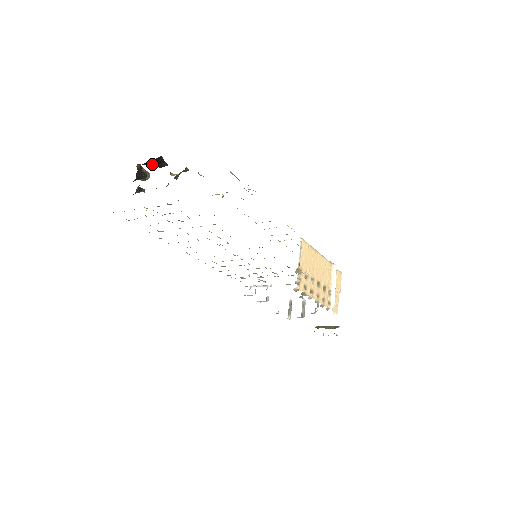
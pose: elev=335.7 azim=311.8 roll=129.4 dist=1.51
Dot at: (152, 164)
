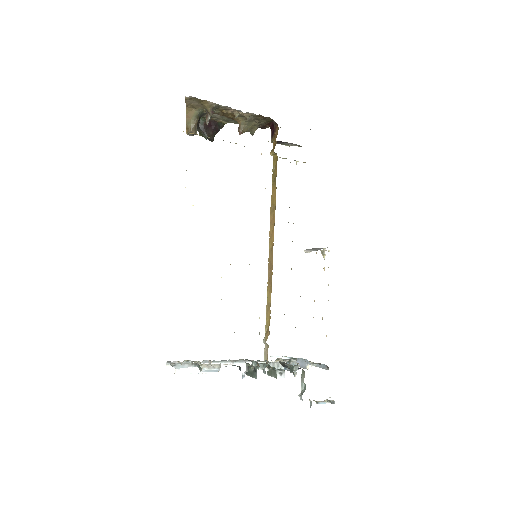
Dot at: (207, 128)
